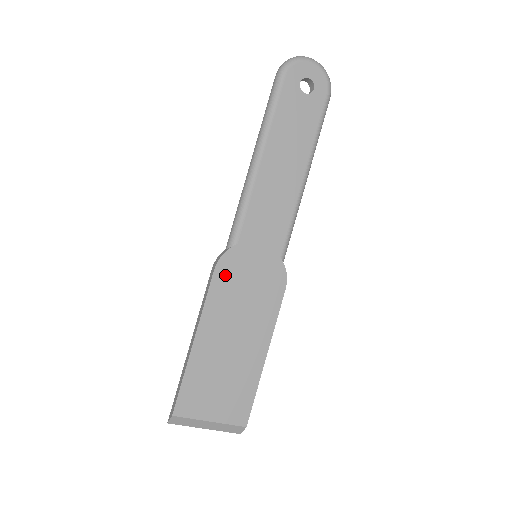
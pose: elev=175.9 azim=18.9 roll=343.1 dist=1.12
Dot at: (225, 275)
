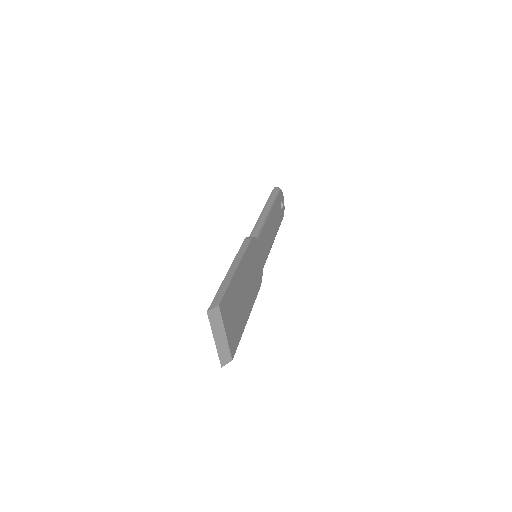
Dot at: (252, 248)
